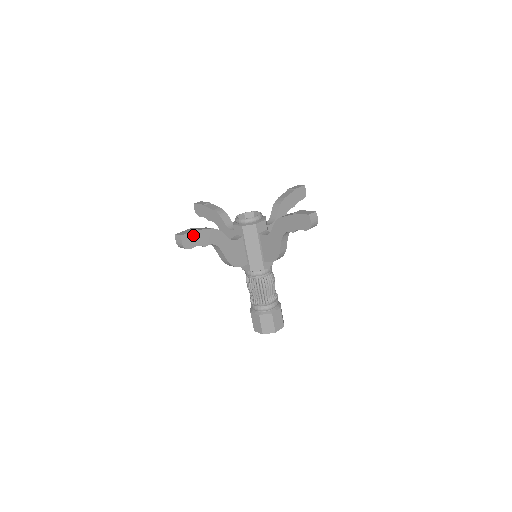
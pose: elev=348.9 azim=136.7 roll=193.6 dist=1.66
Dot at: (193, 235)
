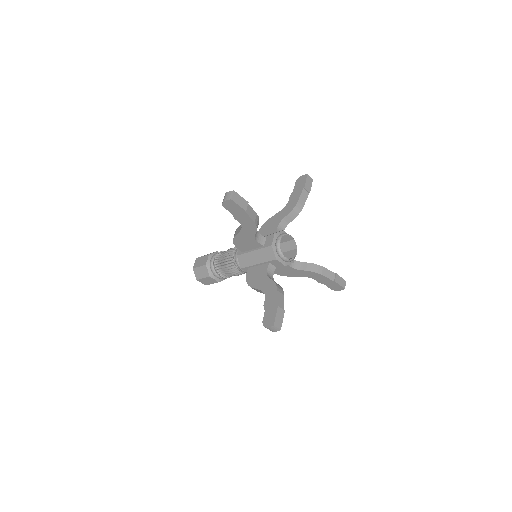
Dot at: (238, 208)
